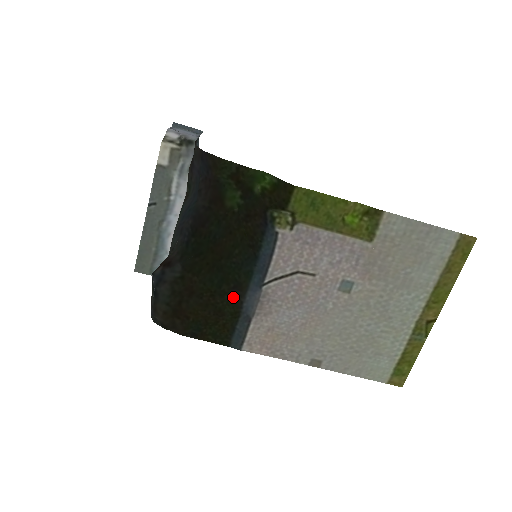
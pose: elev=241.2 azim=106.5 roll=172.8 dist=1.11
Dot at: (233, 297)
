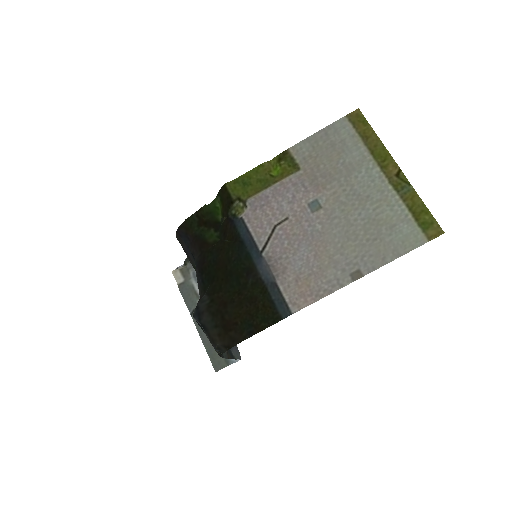
Dot at: (252, 281)
